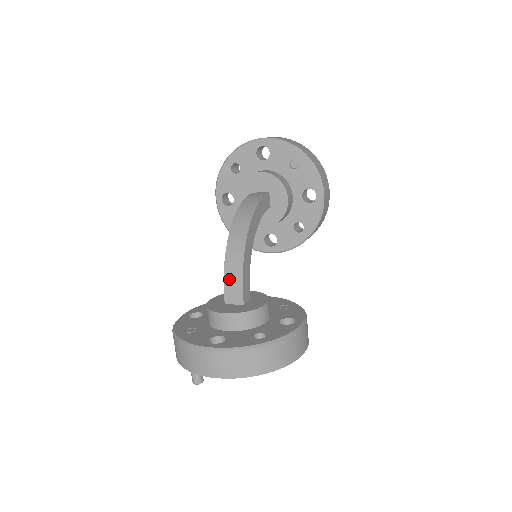
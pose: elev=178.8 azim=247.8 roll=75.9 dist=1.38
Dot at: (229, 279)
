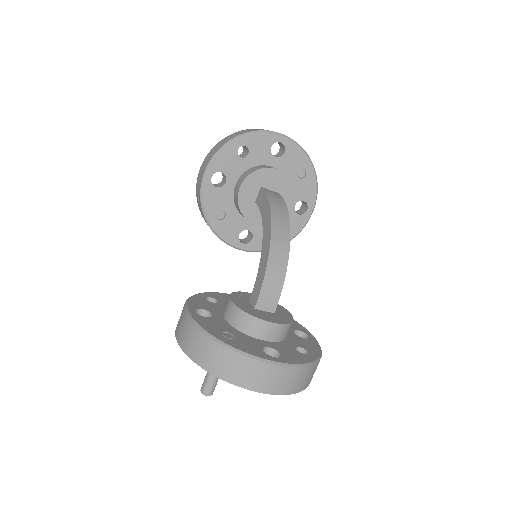
Dot at: (269, 284)
